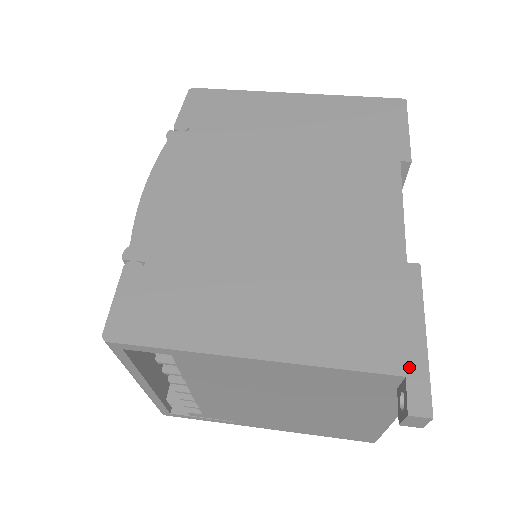
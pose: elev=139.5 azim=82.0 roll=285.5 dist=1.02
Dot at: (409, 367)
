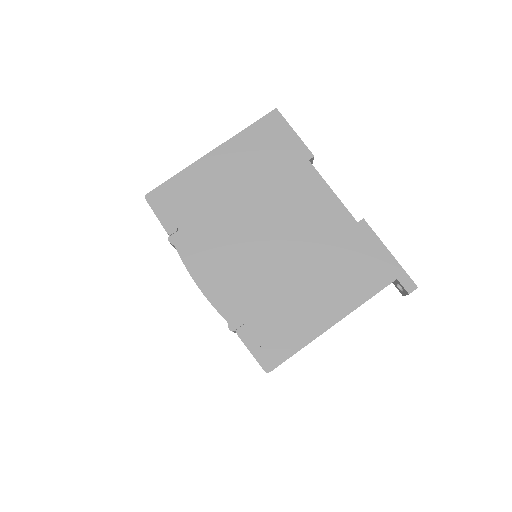
Dot at: (395, 274)
